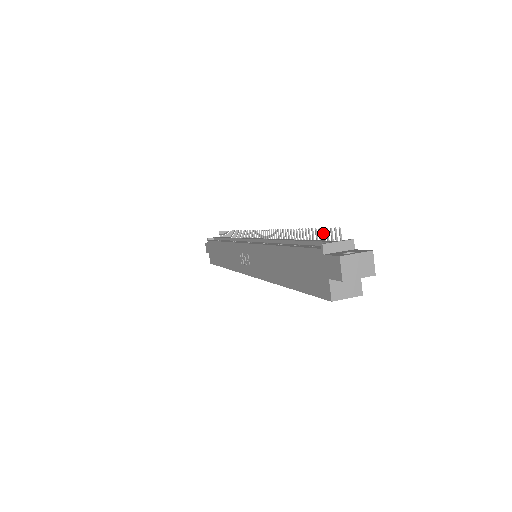
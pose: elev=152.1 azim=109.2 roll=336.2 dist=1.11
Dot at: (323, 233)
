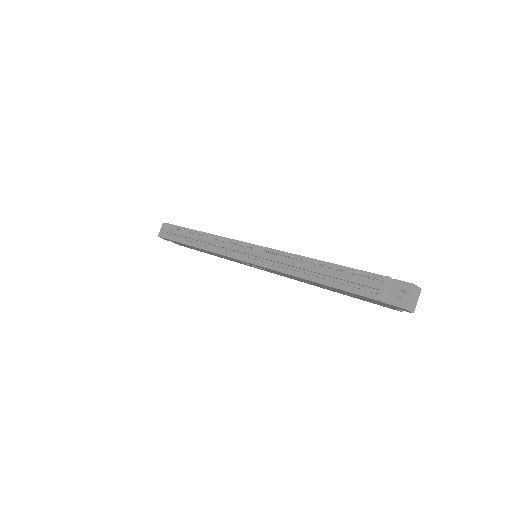
Dot at: (353, 273)
